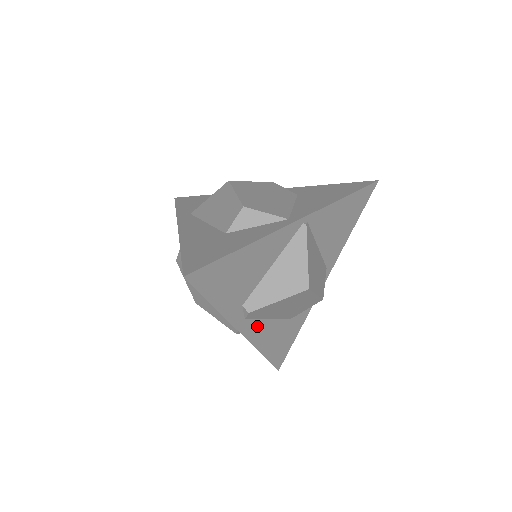
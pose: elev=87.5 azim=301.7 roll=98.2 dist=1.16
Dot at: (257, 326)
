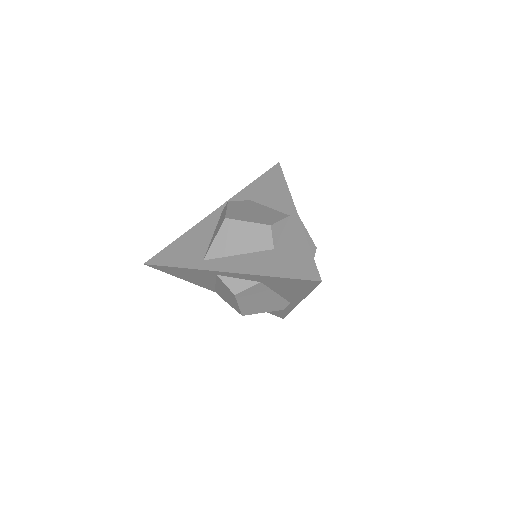
Dot at: occluded
